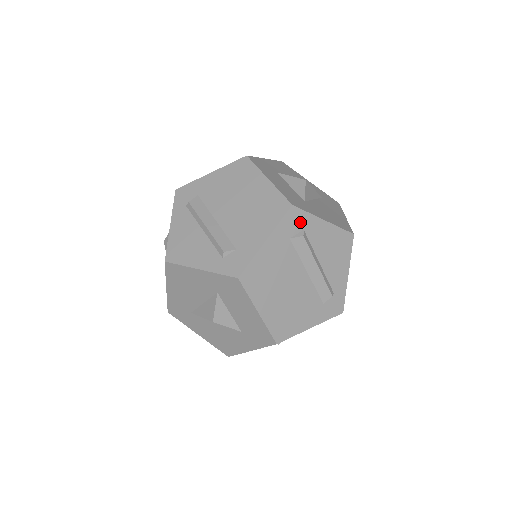
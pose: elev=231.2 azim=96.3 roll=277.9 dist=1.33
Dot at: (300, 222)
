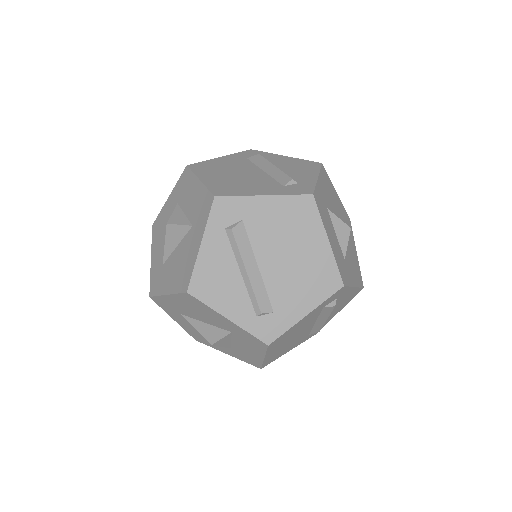
Dot at: (339, 294)
